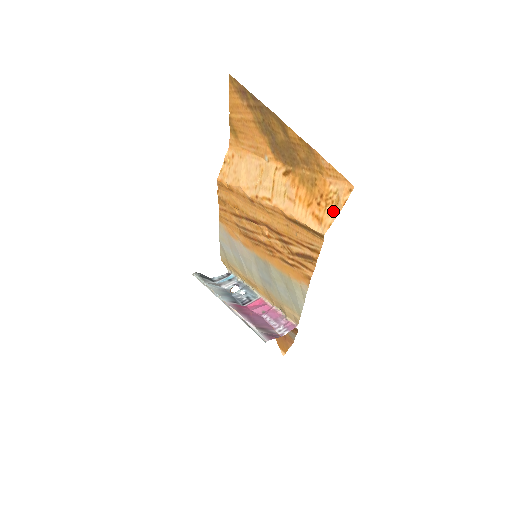
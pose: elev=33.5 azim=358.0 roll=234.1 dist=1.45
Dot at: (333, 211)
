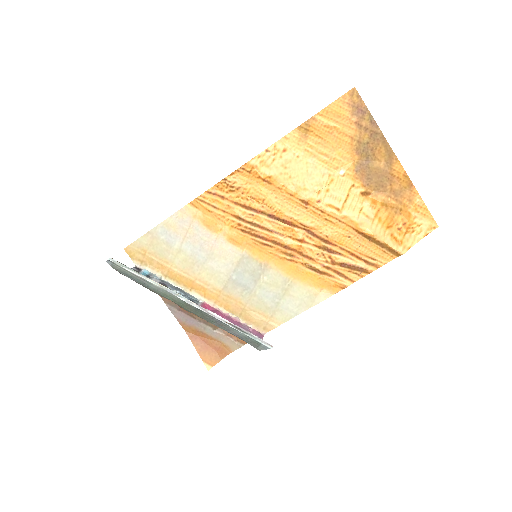
Dot at: (413, 238)
